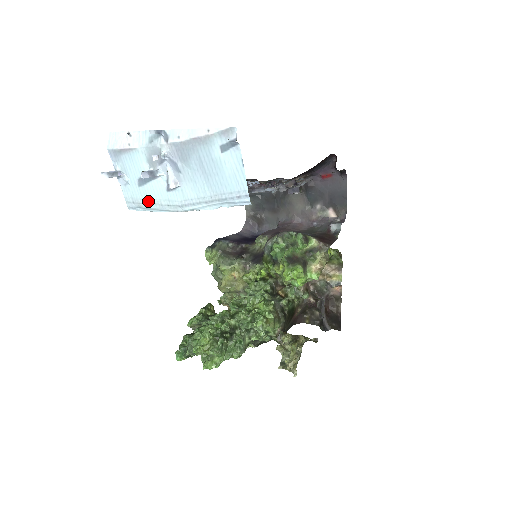
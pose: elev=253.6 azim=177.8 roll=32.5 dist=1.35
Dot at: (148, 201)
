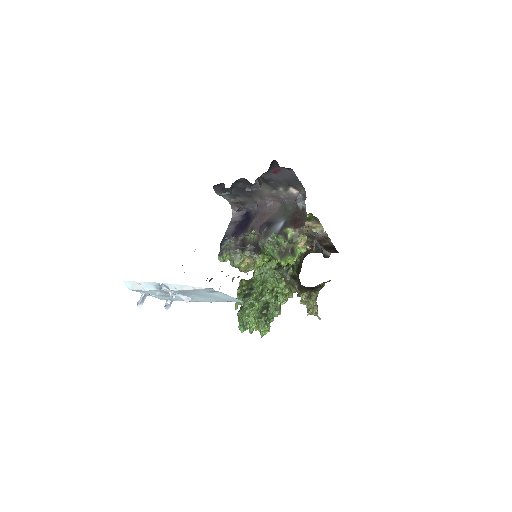
Dot at: (174, 300)
